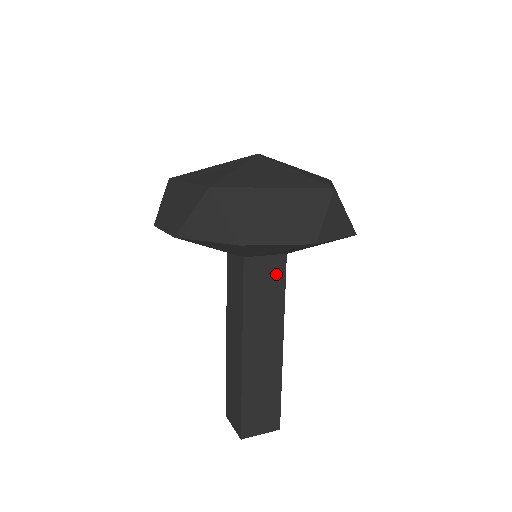
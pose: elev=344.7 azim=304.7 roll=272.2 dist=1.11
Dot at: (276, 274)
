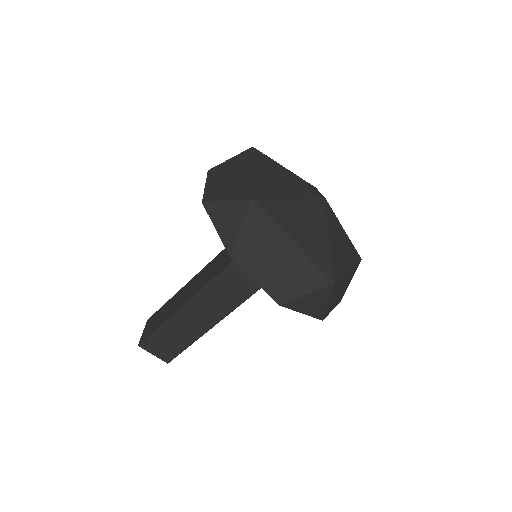
Dot at: (254, 282)
